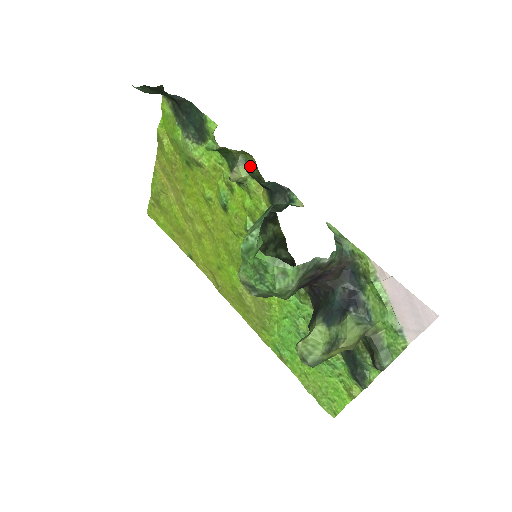
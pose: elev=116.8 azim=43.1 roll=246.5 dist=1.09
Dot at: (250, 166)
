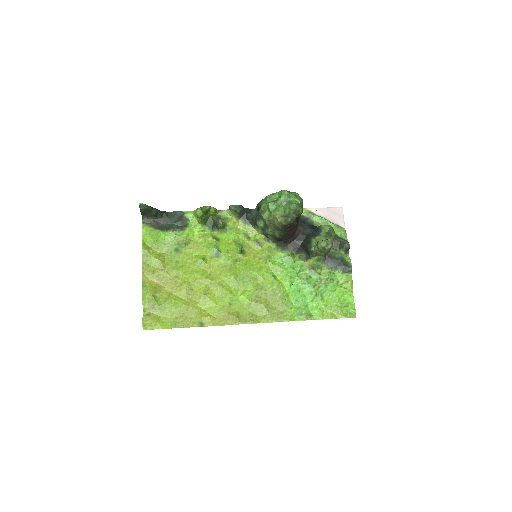
Dot at: (229, 207)
